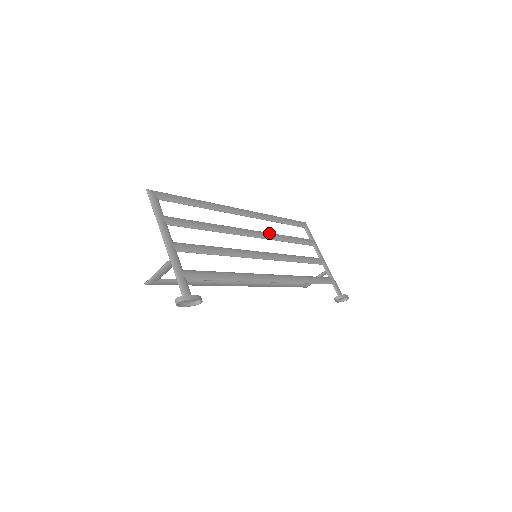
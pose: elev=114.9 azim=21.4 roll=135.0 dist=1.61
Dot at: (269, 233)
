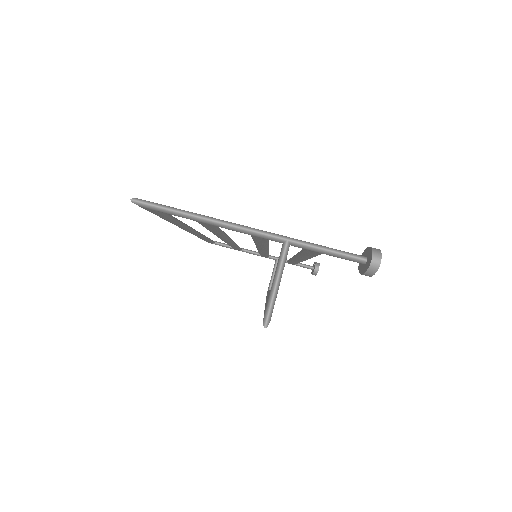
Dot at: occluded
